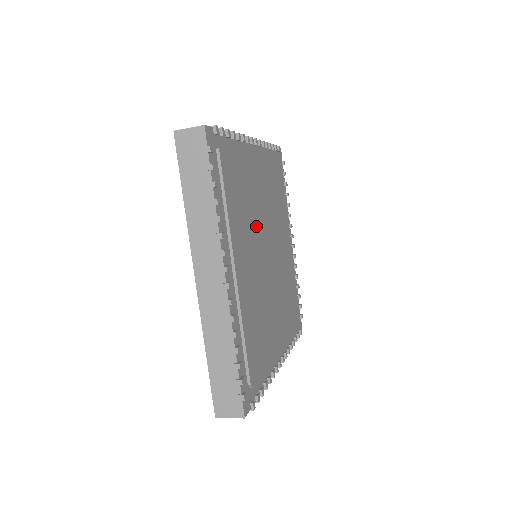
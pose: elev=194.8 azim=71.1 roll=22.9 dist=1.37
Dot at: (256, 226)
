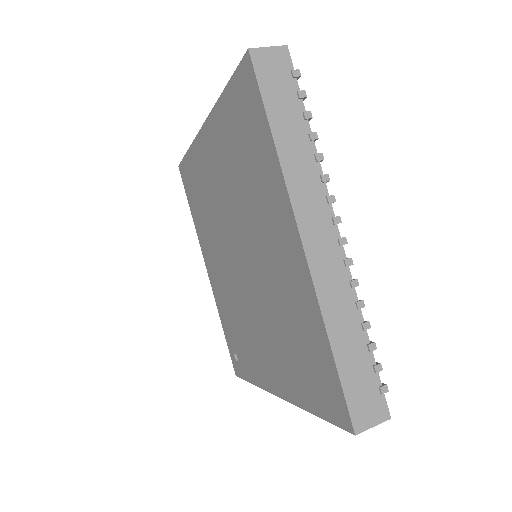
Dot at: occluded
